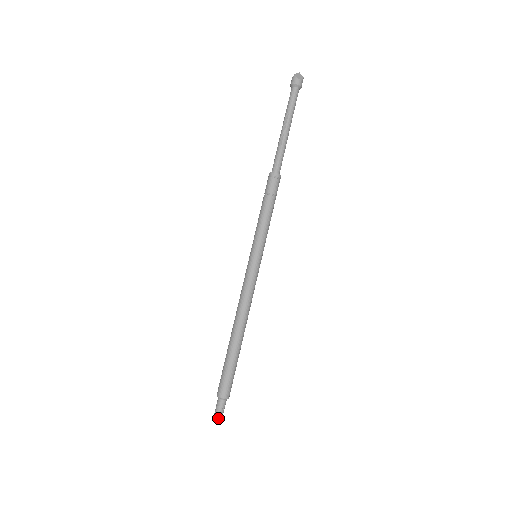
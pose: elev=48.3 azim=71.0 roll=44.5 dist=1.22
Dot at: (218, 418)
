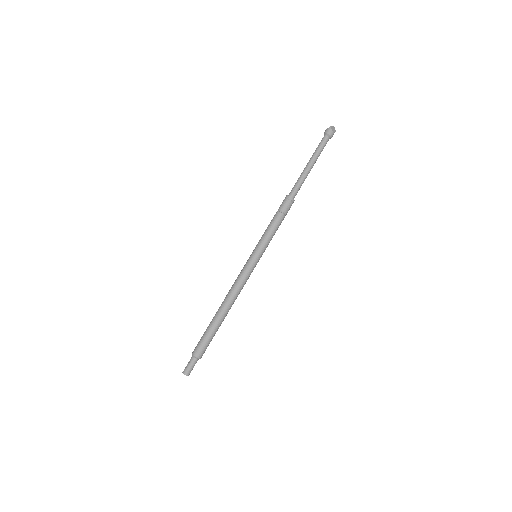
Dot at: (189, 372)
